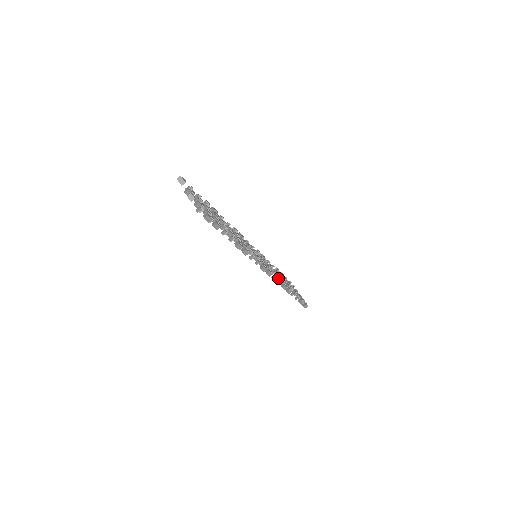
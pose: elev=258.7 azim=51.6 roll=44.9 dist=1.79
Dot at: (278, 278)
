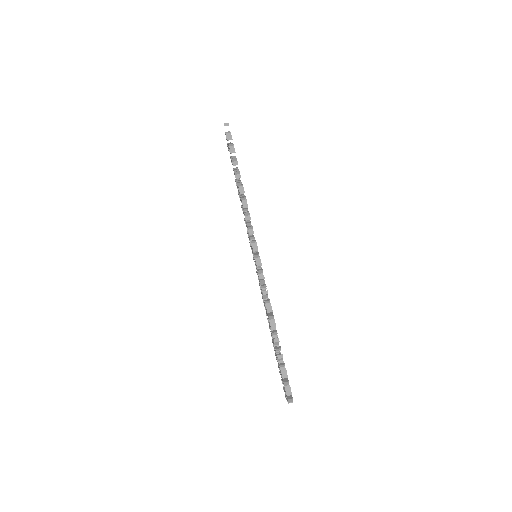
Dot at: occluded
